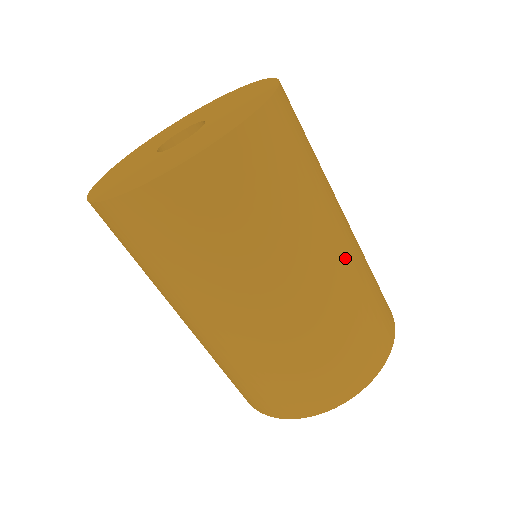
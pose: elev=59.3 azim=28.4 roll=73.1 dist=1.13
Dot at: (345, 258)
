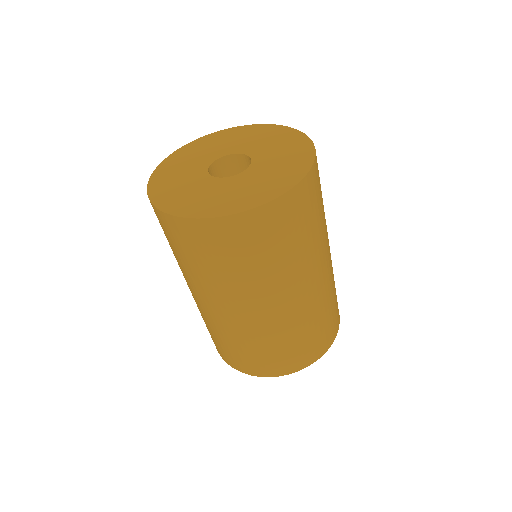
Dot at: (326, 276)
